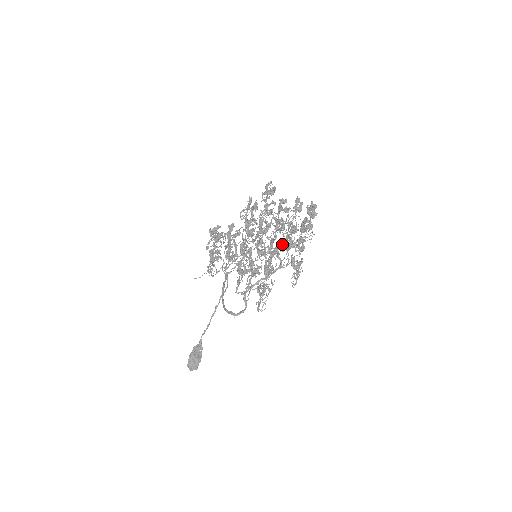
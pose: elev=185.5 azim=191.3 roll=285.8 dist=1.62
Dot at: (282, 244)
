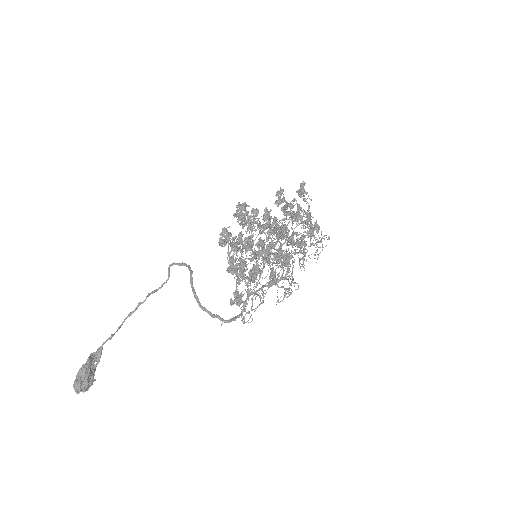
Dot at: (298, 253)
